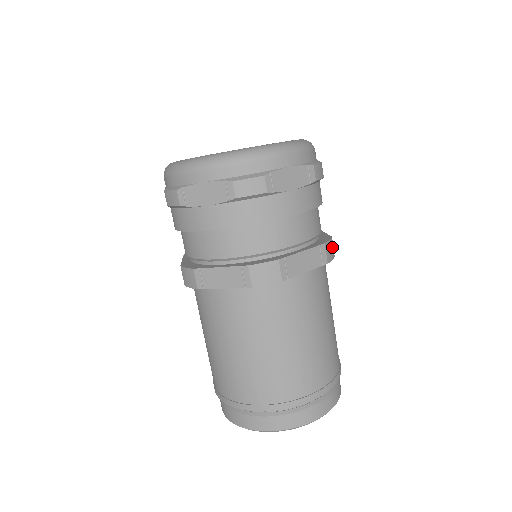
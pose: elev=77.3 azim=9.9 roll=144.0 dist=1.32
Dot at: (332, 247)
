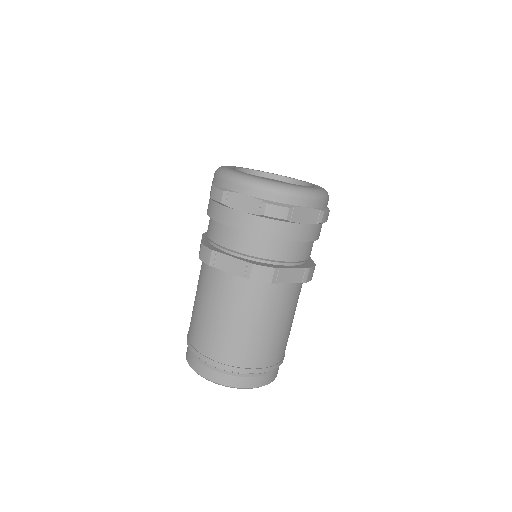
Dot at: occluded
